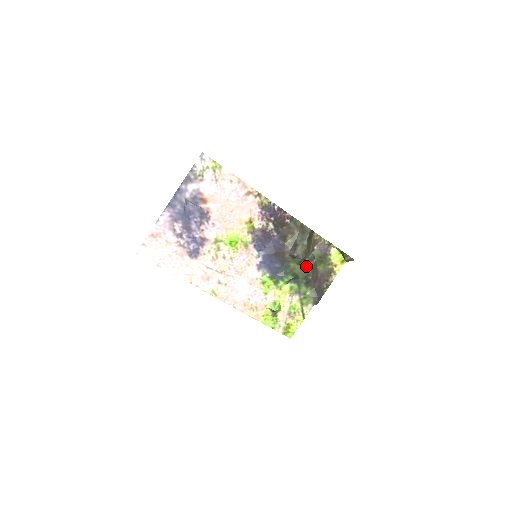
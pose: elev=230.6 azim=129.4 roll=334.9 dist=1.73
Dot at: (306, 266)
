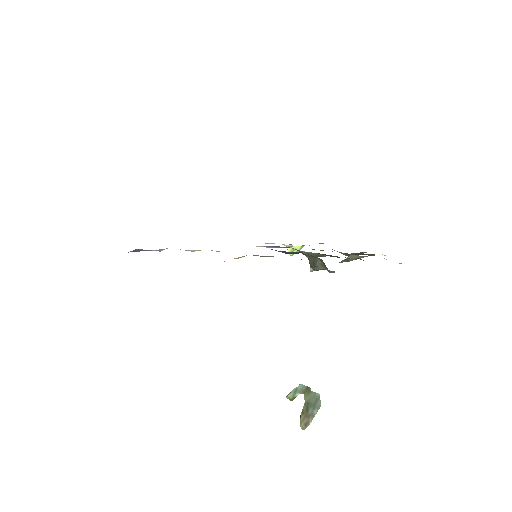
Dot at: occluded
